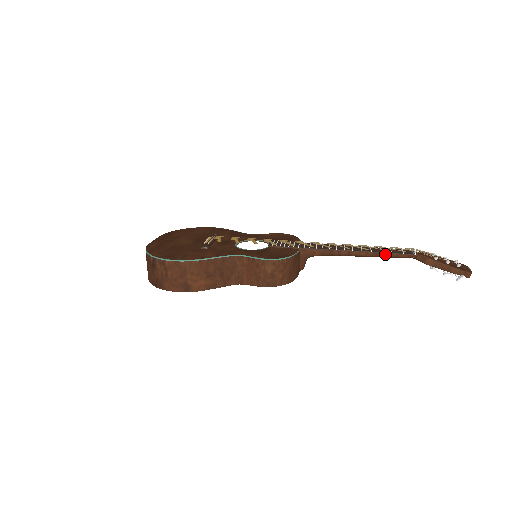
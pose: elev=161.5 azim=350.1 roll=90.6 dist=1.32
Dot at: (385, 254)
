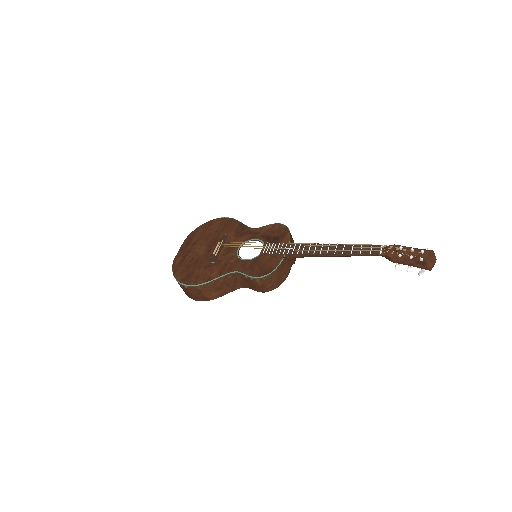
Dot at: (354, 255)
